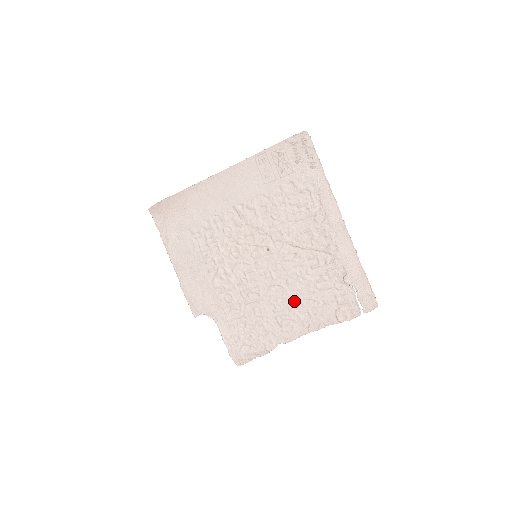
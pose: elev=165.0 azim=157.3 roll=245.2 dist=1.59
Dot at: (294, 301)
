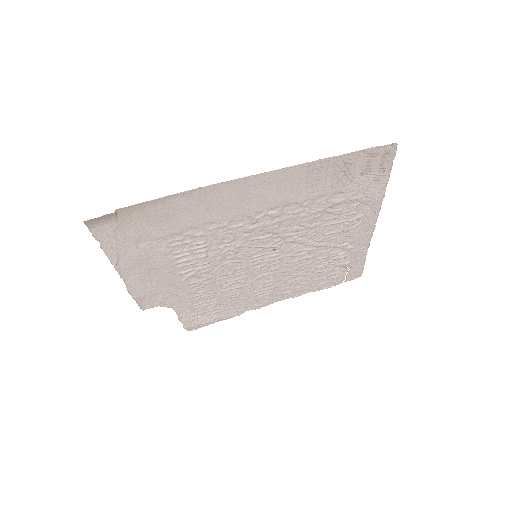
Dot at: (282, 283)
